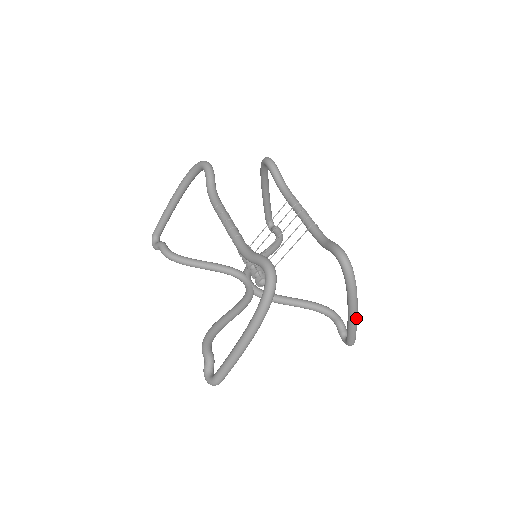
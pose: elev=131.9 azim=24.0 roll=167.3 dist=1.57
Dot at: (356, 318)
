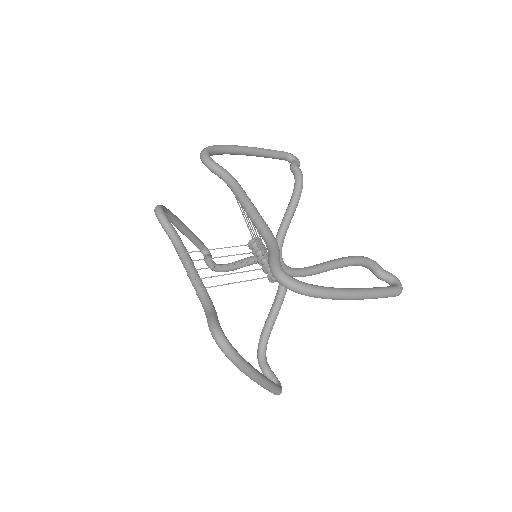
Dot at: (360, 296)
